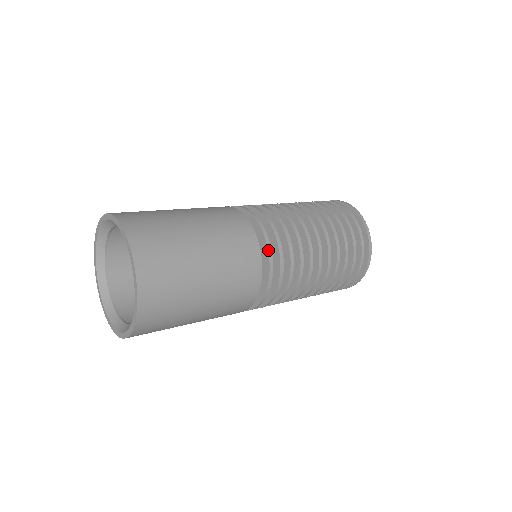
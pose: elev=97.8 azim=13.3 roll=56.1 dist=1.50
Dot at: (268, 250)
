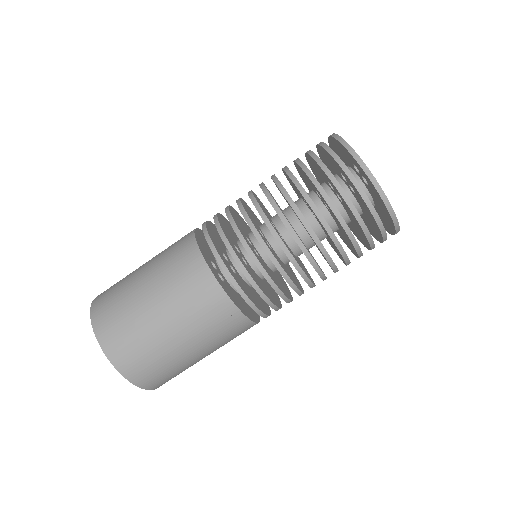
Dot at: occluded
